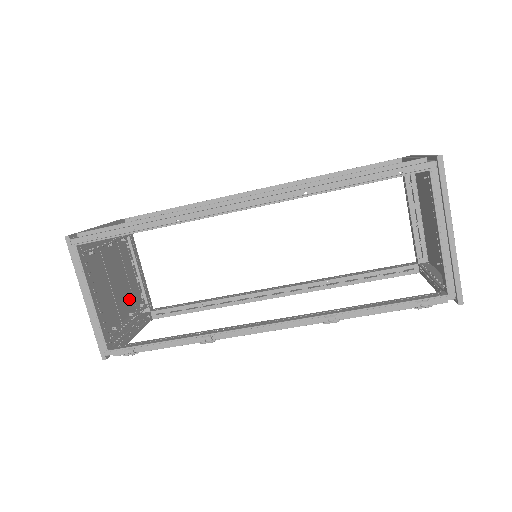
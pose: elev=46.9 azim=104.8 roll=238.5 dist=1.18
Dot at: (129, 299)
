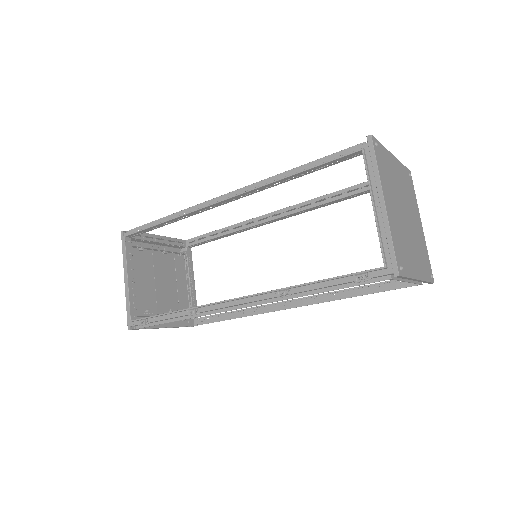
Dot at: (173, 300)
